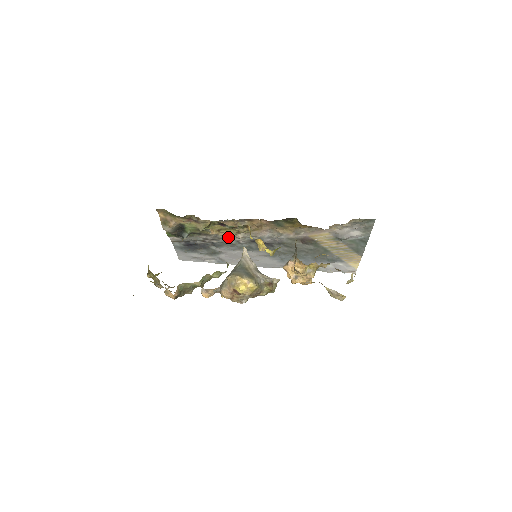
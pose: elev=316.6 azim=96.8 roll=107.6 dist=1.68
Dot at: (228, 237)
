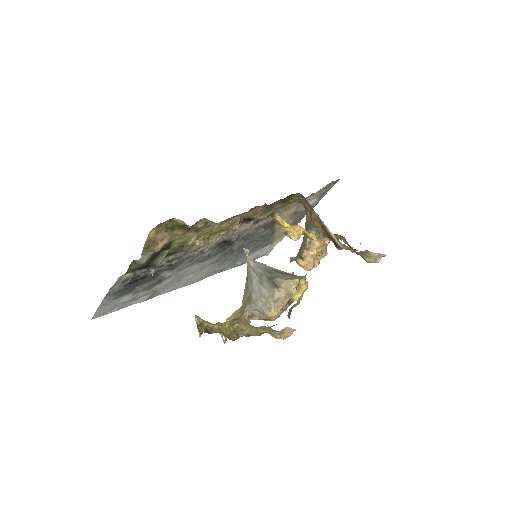
Dot at: (201, 247)
